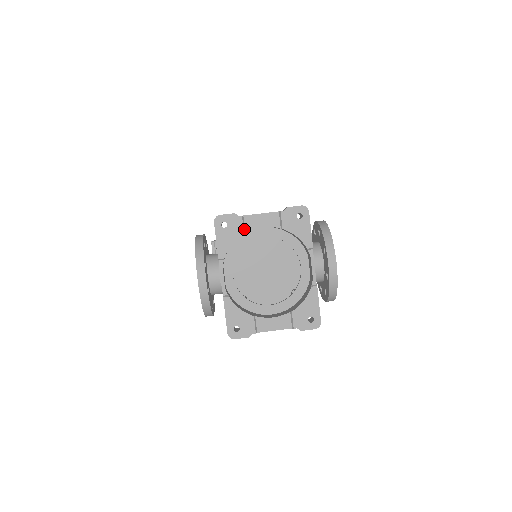
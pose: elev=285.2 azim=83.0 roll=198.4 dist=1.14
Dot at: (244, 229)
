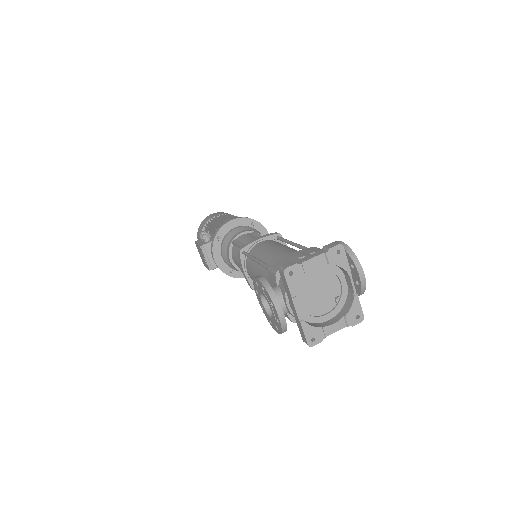
Dot at: (304, 272)
